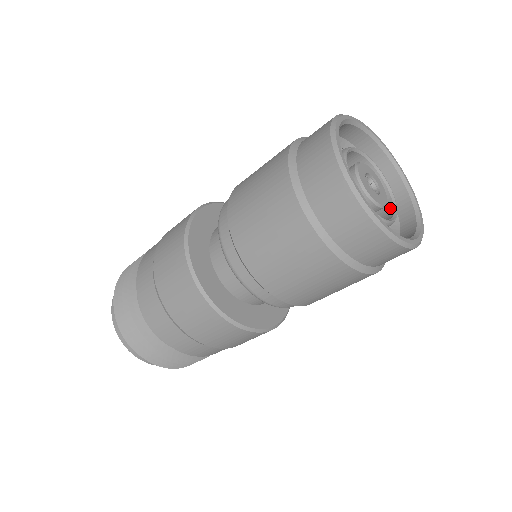
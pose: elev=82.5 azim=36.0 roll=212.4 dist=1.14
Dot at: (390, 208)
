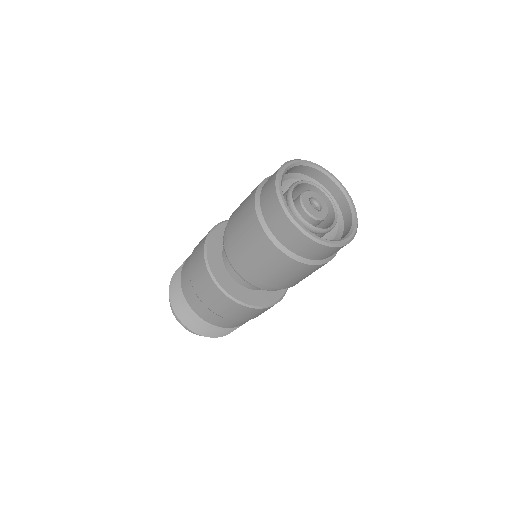
Dot at: (330, 206)
